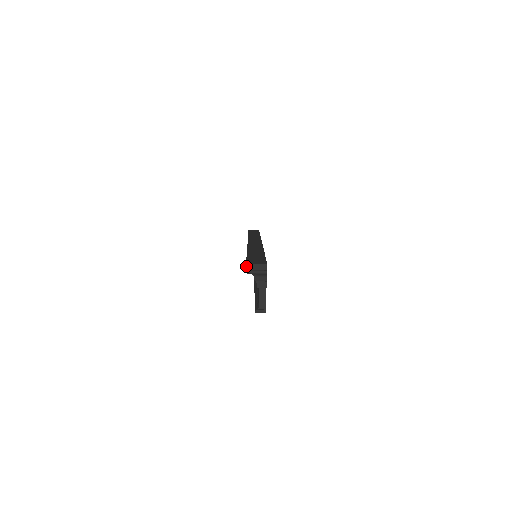
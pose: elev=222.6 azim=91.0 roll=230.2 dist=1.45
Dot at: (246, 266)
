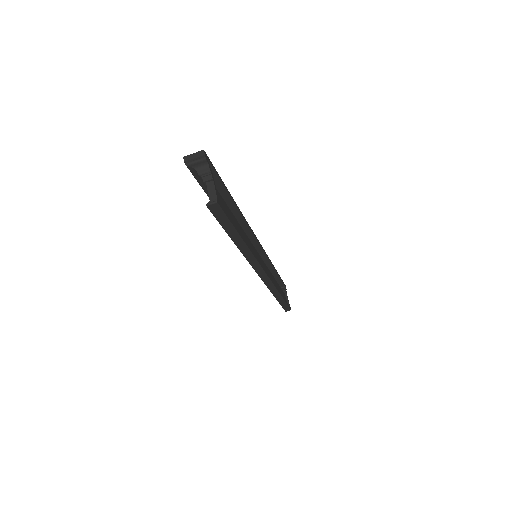
Dot at: occluded
